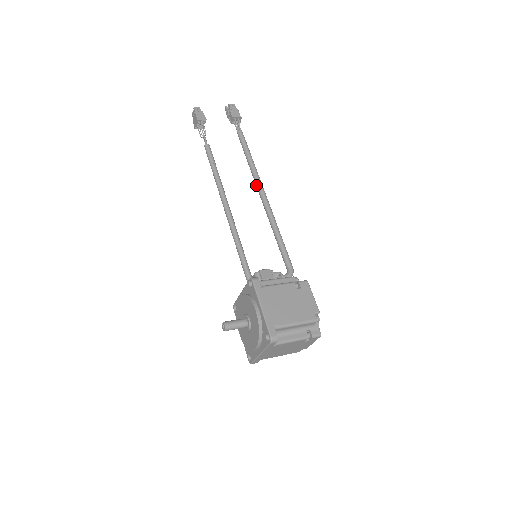
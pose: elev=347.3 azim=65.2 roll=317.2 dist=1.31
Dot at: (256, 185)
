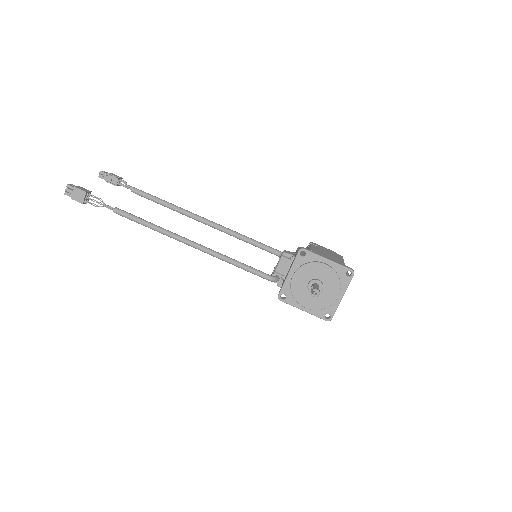
Dot at: (193, 217)
